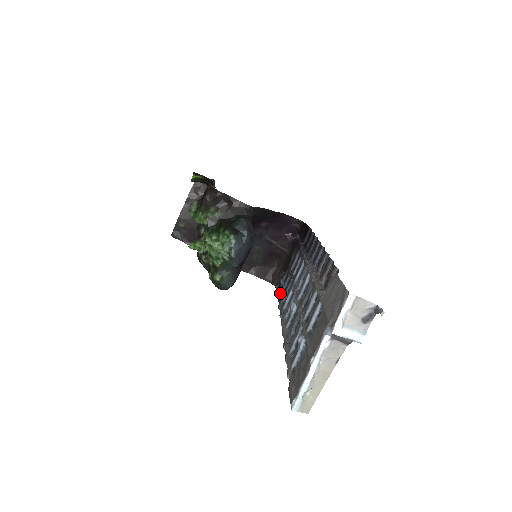
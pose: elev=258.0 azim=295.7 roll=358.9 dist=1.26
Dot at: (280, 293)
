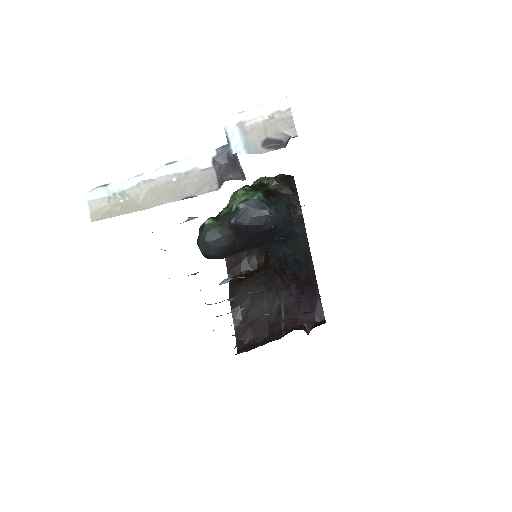
Dot at: occluded
